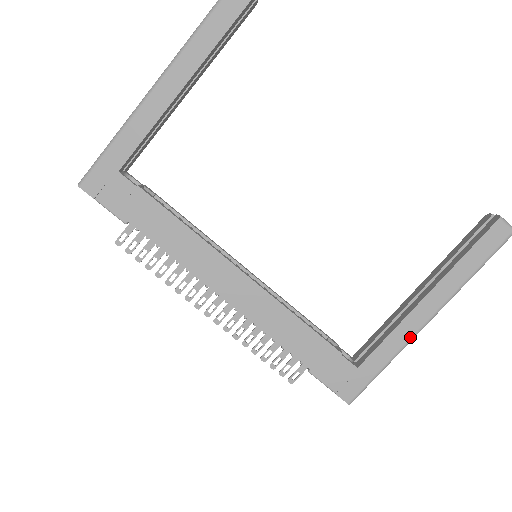
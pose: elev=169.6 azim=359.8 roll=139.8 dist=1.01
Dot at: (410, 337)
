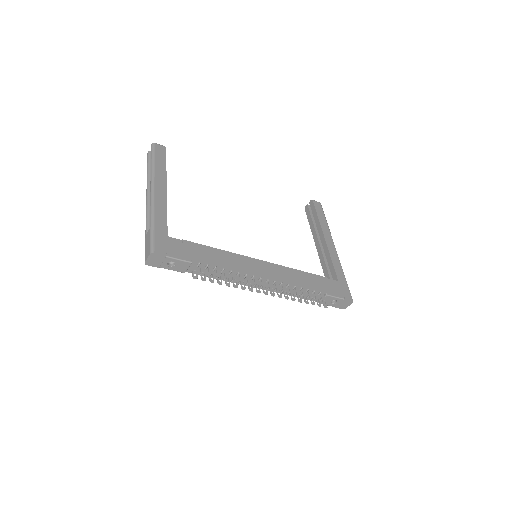
Dot at: (338, 257)
